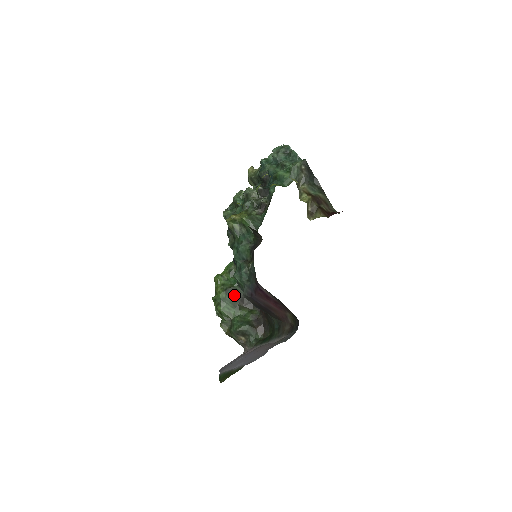
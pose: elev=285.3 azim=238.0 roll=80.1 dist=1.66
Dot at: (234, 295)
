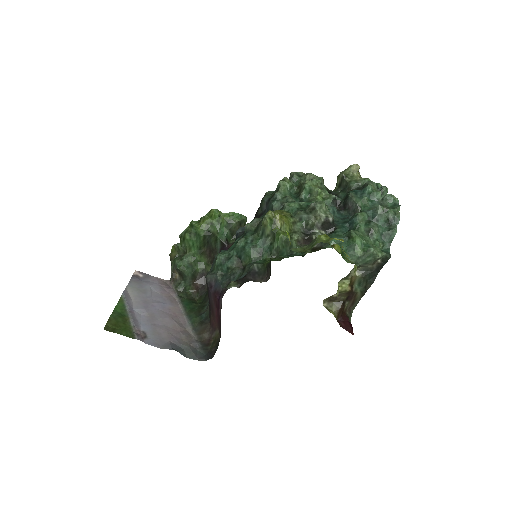
Dot at: (210, 241)
